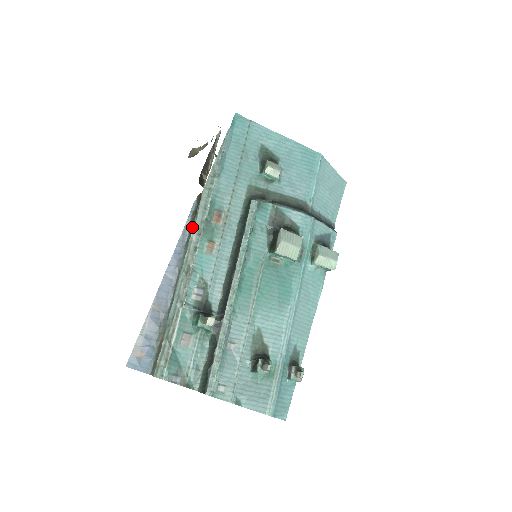
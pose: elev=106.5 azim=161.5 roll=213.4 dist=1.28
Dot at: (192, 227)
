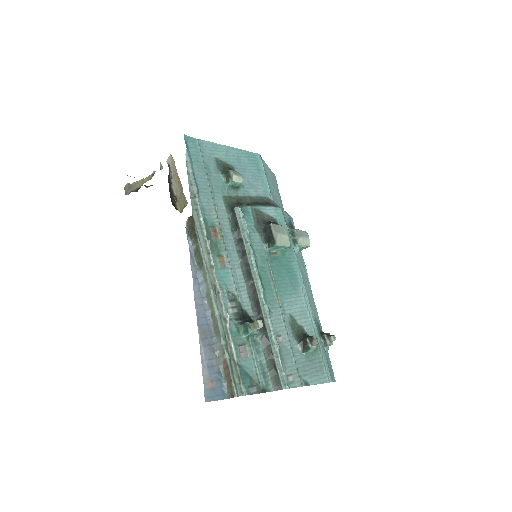
Dot at: (199, 249)
